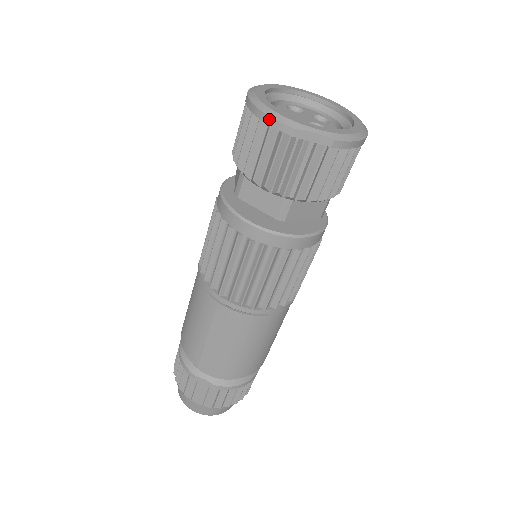
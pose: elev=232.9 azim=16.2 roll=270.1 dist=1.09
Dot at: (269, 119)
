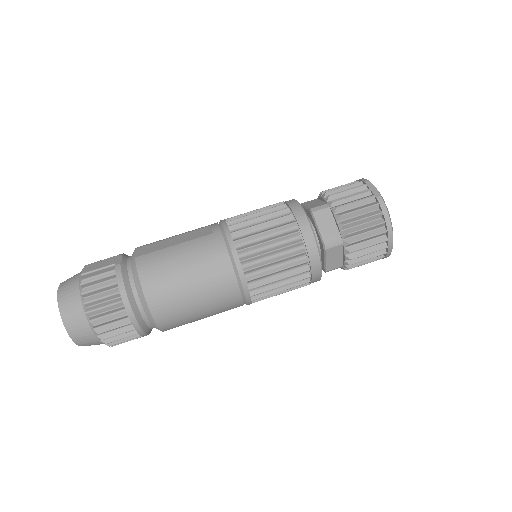
Dot at: (360, 179)
